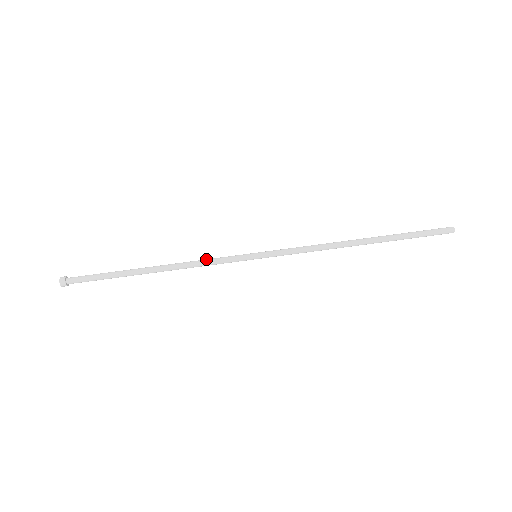
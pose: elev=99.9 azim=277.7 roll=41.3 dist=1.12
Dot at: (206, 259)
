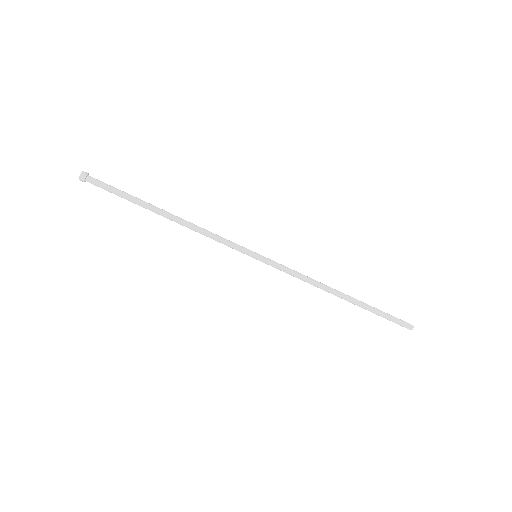
Dot at: (215, 235)
